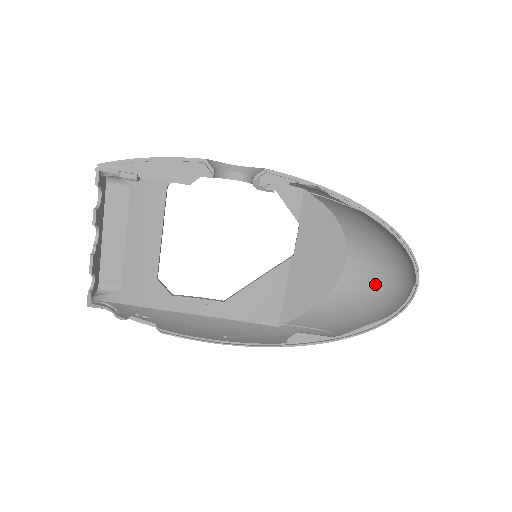
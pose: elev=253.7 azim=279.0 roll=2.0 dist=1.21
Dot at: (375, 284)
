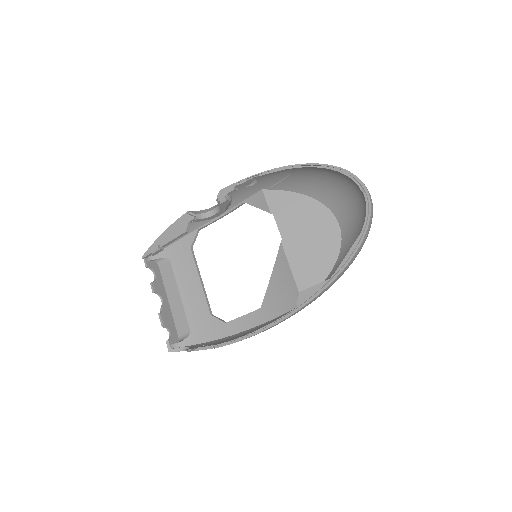
Dot at: (360, 220)
